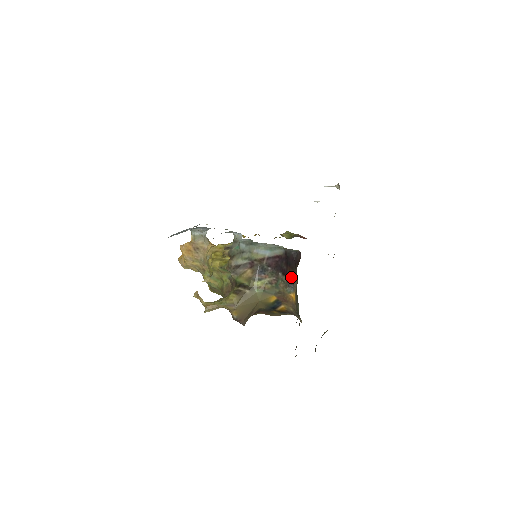
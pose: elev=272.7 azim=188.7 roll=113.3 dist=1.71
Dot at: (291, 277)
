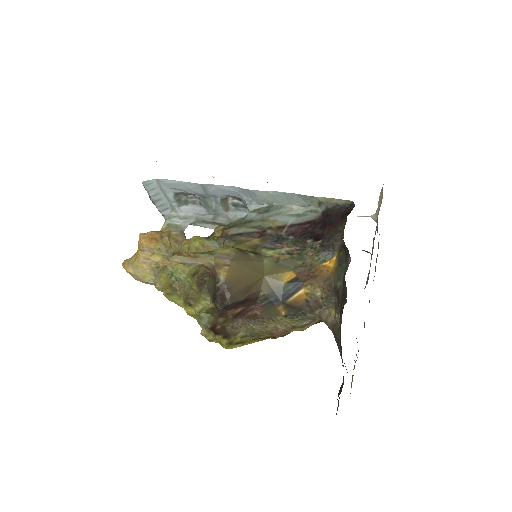
Dot at: (330, 238)
